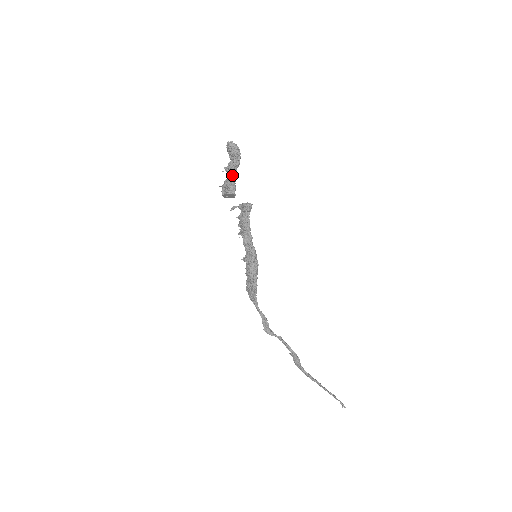
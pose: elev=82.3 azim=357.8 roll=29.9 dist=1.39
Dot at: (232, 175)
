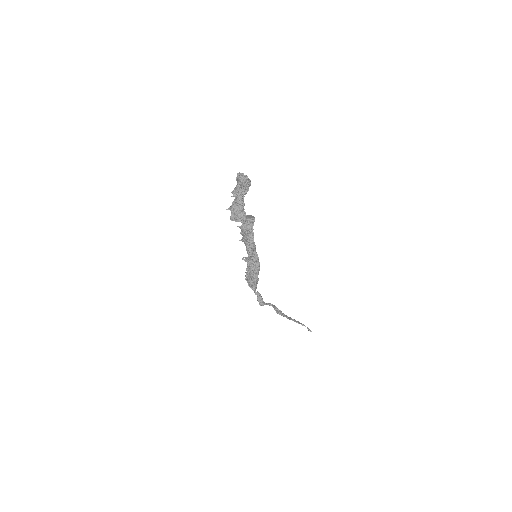
Dot at: (241, 202)
